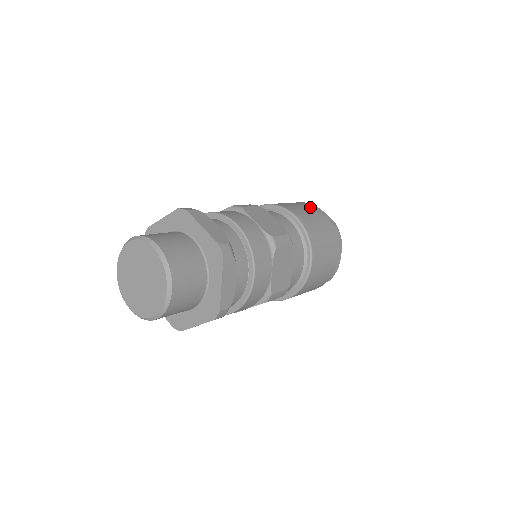
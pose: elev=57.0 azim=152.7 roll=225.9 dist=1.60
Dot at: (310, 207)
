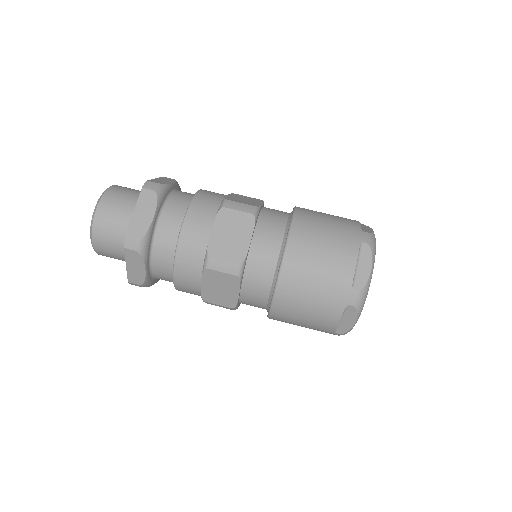
Dot at: occluded
